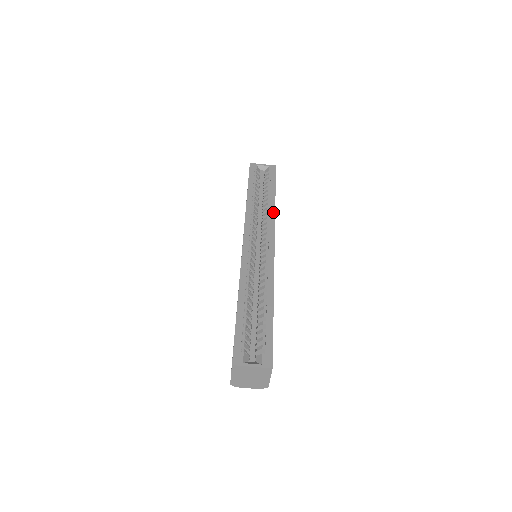
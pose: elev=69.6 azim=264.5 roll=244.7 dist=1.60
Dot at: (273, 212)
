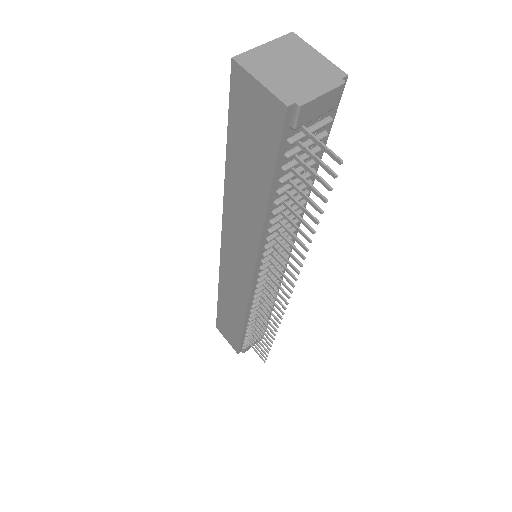
Dot at: occluded
